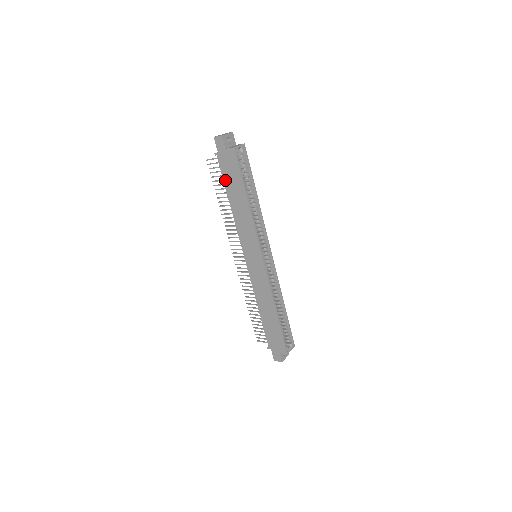
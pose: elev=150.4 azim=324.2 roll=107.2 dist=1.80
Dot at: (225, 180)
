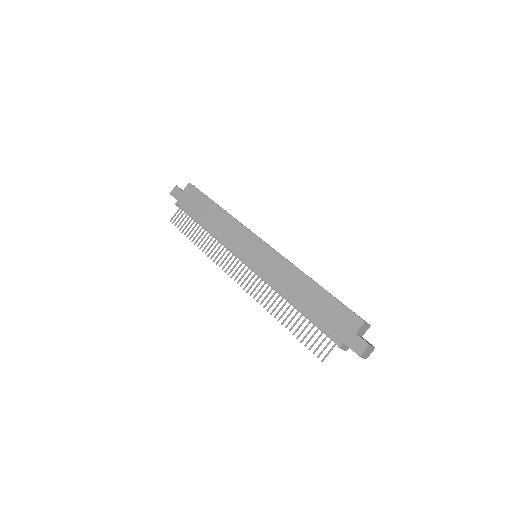
Dot at: (192, 213)
